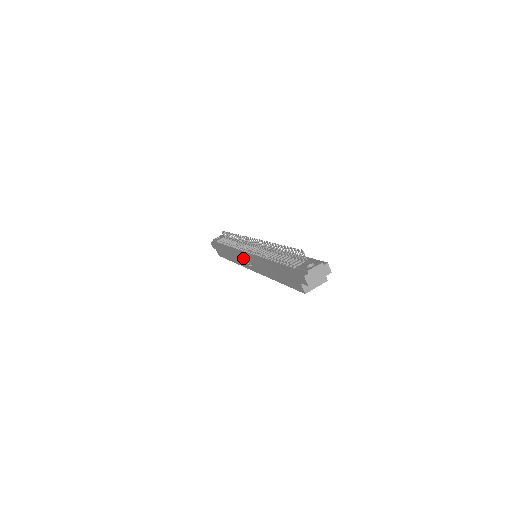
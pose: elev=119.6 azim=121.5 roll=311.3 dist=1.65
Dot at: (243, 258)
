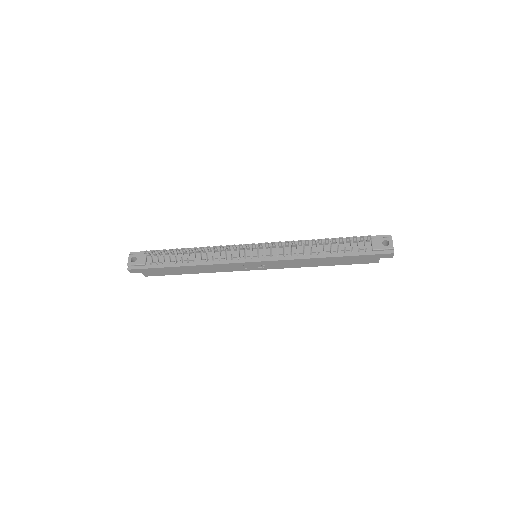
Dot at: (247, 265)
